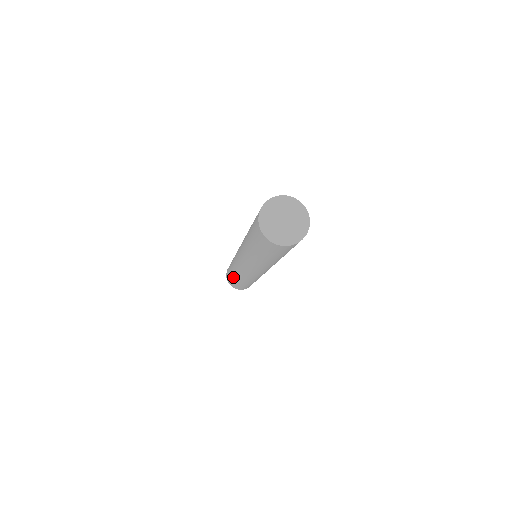
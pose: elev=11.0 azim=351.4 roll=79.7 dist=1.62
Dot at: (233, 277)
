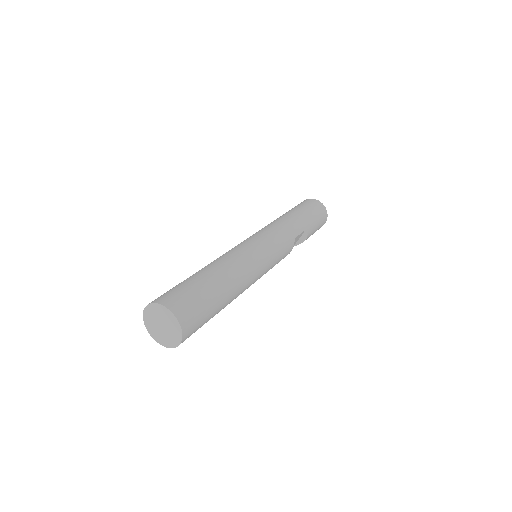
Dot at: occluded
